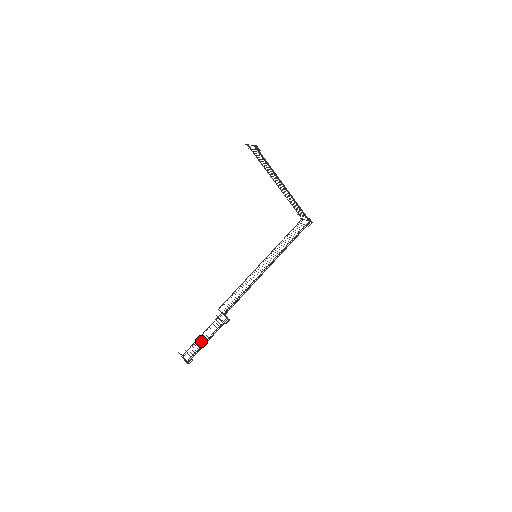
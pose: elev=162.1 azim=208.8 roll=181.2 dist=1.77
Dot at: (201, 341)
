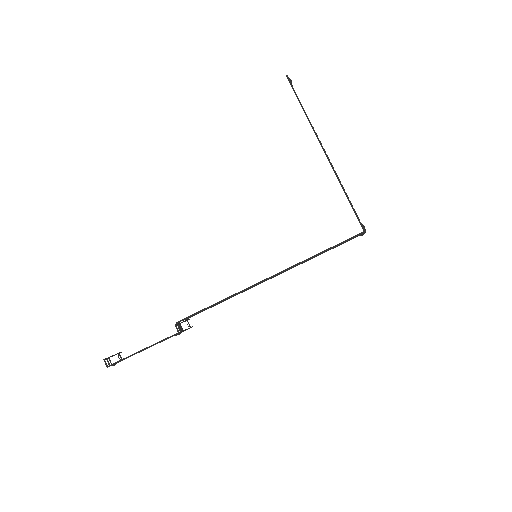
Dot at: occluded
